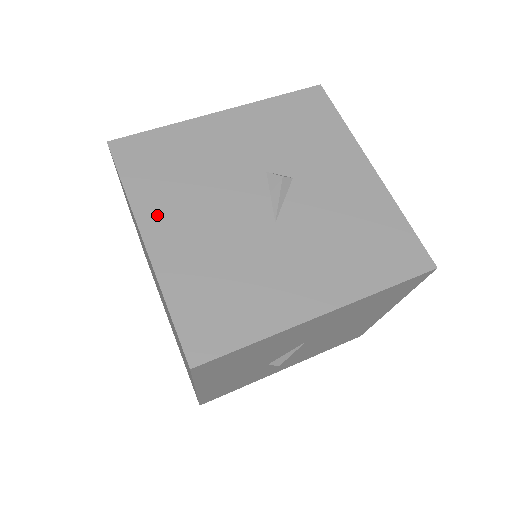
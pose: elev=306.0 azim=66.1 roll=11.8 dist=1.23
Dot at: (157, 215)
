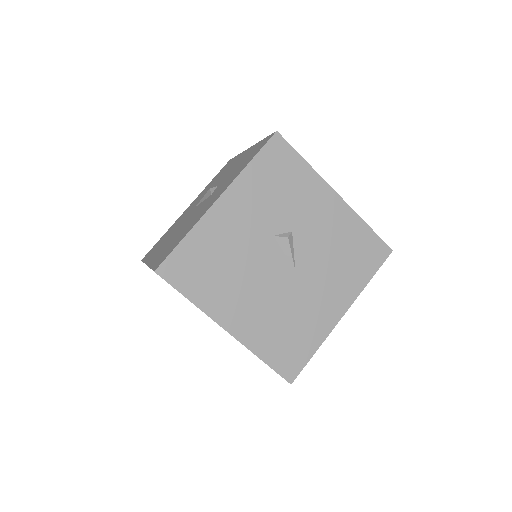
Dot at: (223, 308)
